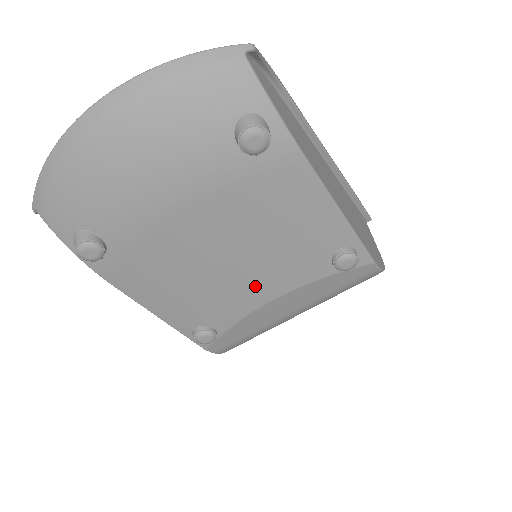
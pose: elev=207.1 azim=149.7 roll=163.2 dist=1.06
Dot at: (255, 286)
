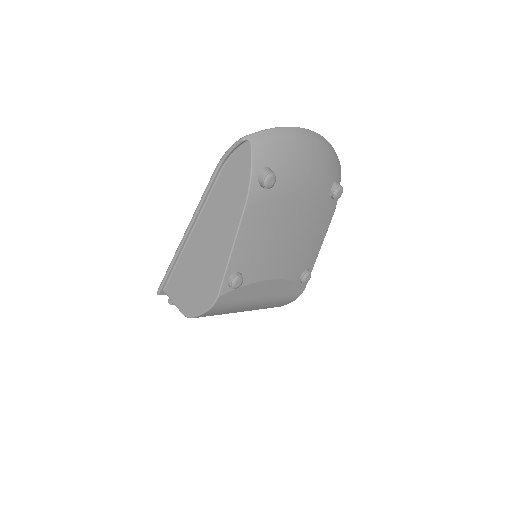
Dot at: (280, 263)
